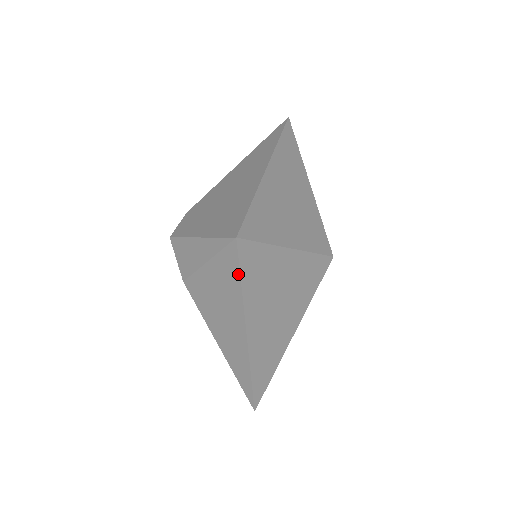
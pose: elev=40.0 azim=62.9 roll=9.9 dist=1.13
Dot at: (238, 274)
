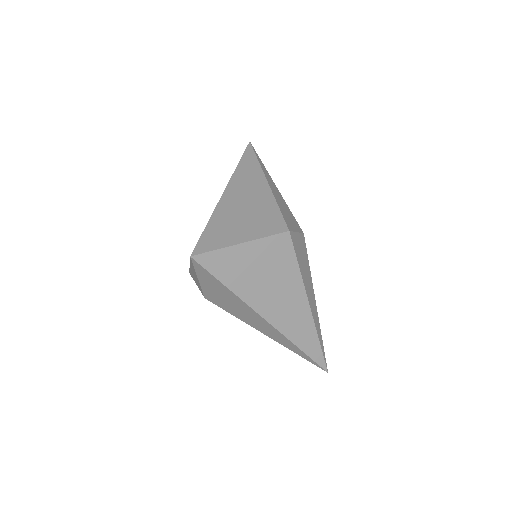
Dot at: (214, 278)
